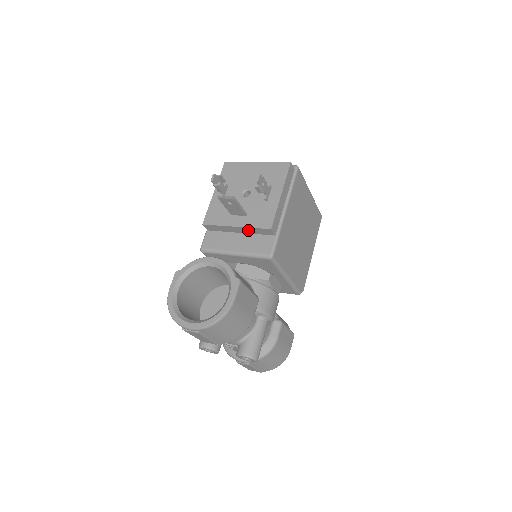
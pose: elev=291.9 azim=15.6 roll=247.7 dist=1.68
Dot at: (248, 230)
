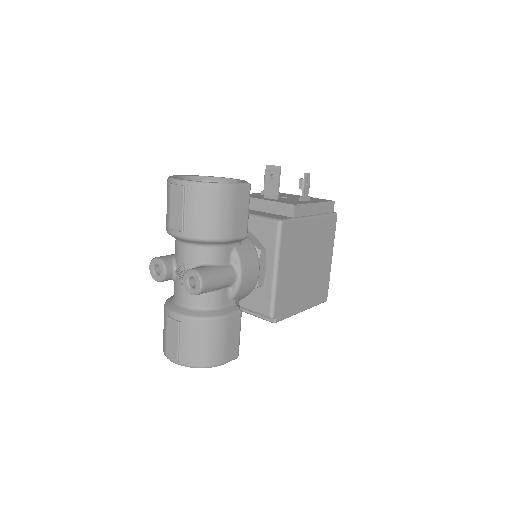
Dot at: (271, 206)
